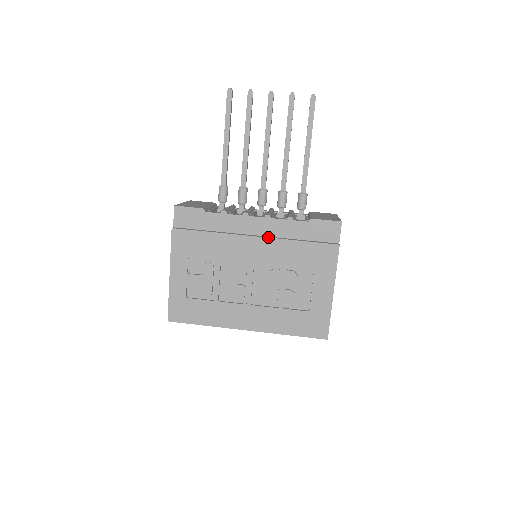
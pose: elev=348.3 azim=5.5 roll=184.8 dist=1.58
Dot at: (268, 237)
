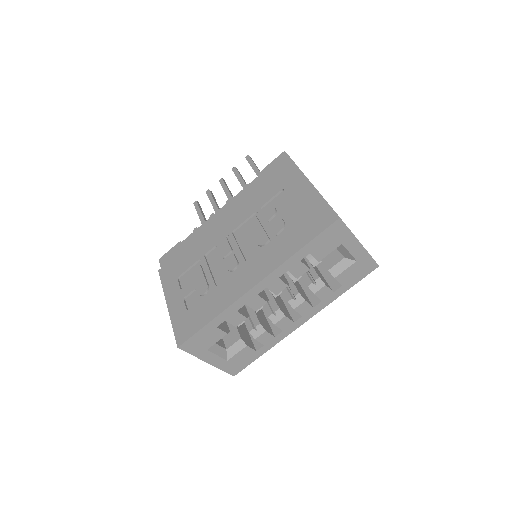
Dot at: (233, 207)
